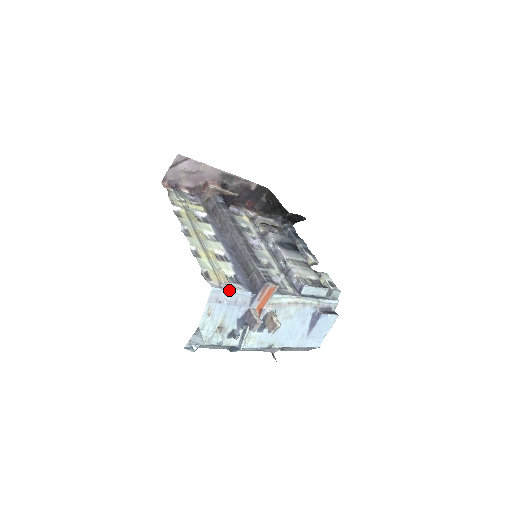
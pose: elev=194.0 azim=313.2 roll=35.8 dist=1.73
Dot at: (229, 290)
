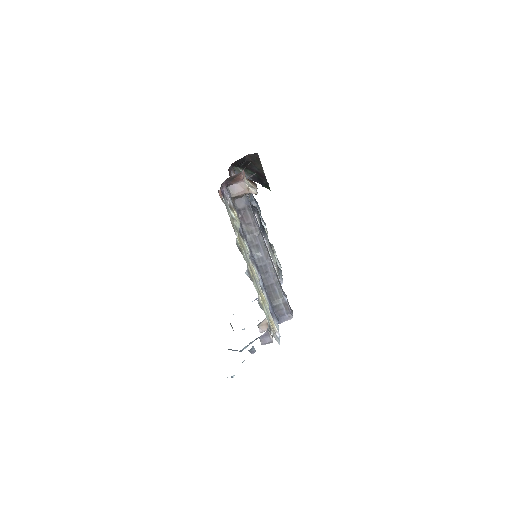
Dot at: occluded
